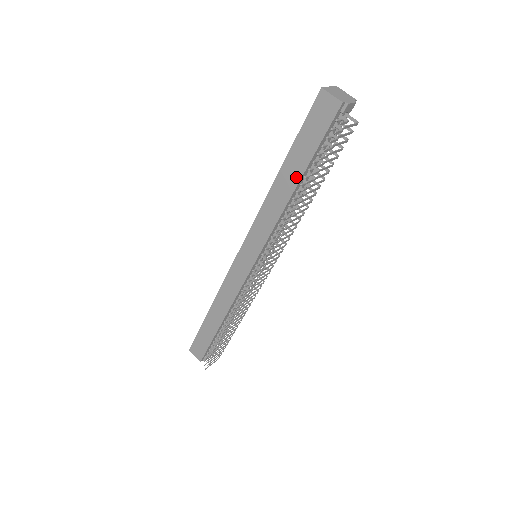
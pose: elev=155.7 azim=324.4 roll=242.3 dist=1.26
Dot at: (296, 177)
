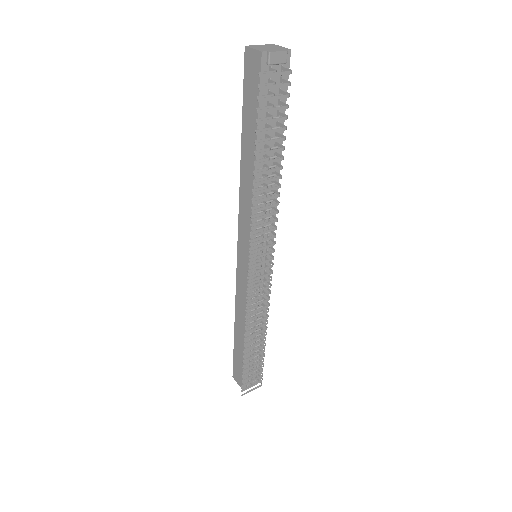
Dot at: (252, 152)
